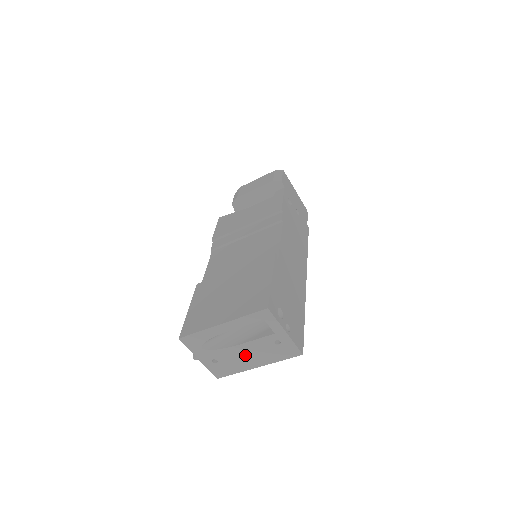
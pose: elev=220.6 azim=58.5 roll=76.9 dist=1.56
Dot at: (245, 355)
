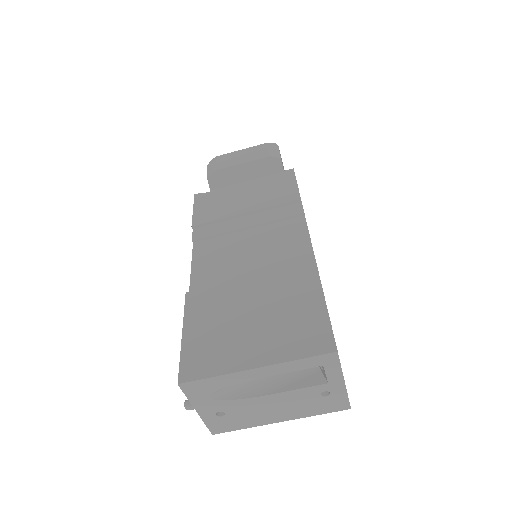
Dot at: (270, 407)
